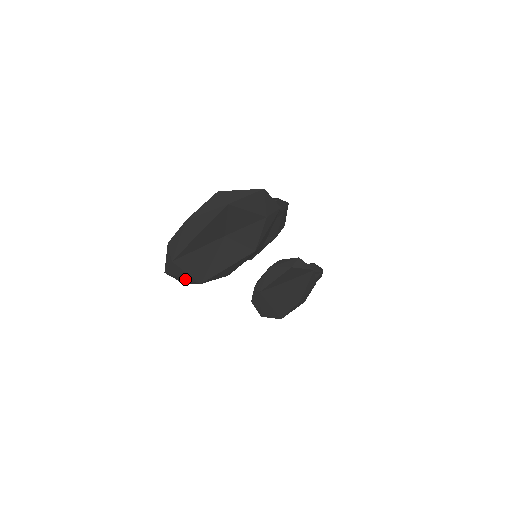
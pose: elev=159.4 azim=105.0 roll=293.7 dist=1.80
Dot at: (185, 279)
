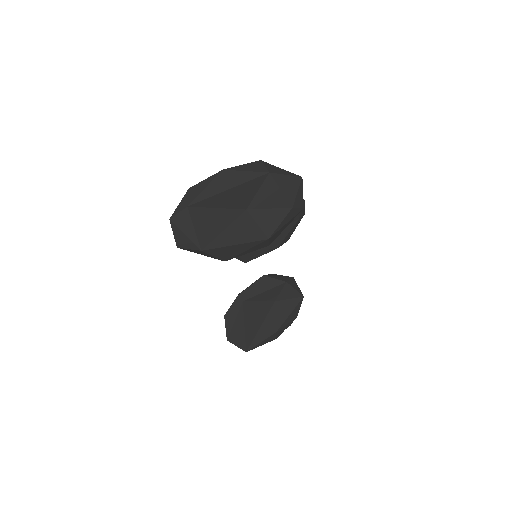
Dot at: (187, 237)
